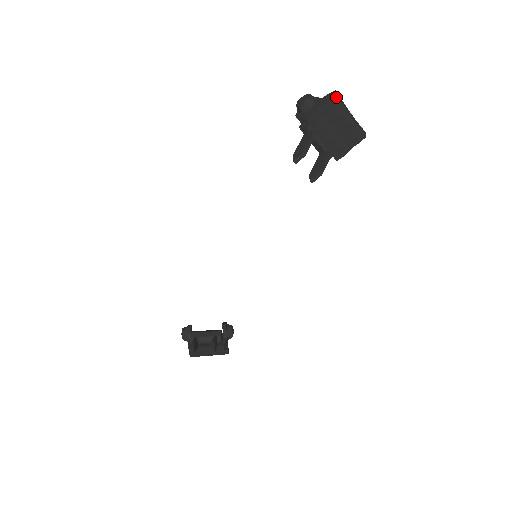
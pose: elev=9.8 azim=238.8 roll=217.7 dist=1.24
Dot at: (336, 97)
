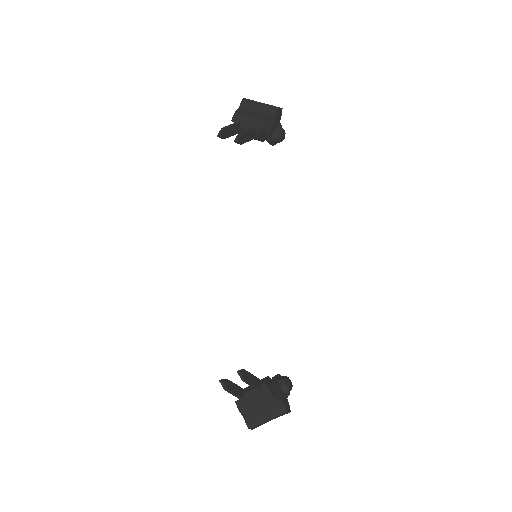
Dot at: (244, 99)
